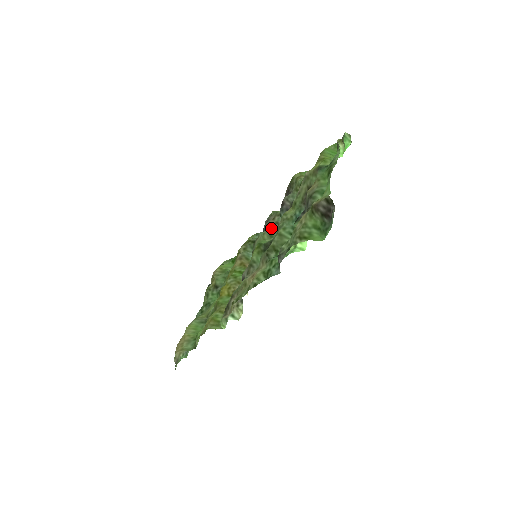
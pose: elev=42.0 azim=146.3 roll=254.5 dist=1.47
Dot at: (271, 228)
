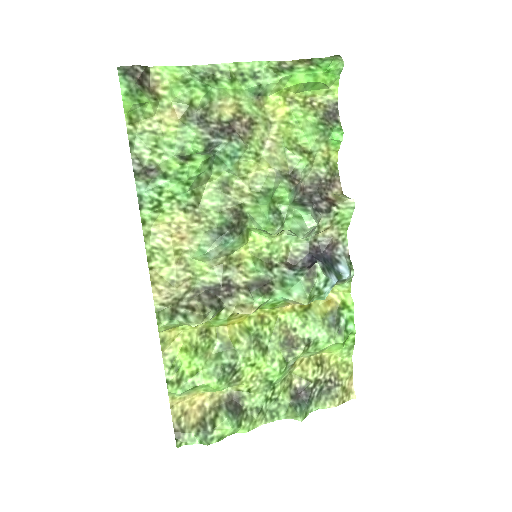
Dot at: (311, 236)
